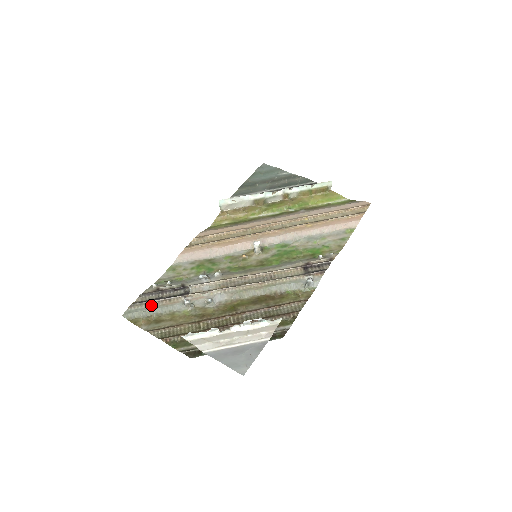
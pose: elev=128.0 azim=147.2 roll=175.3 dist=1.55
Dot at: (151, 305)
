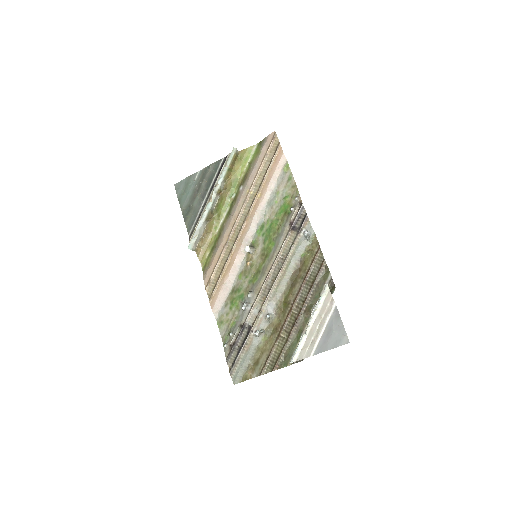
Dot at: (241, 359)
